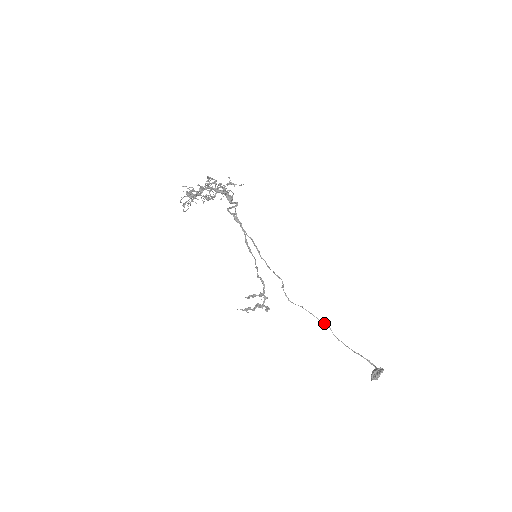
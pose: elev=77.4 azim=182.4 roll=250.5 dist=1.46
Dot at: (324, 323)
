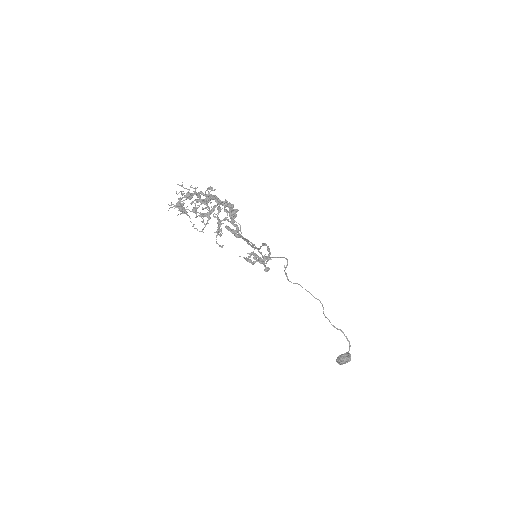
Dot at: (319, 300)
